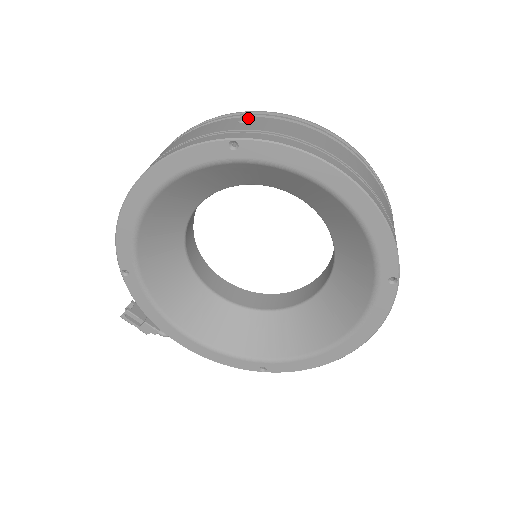
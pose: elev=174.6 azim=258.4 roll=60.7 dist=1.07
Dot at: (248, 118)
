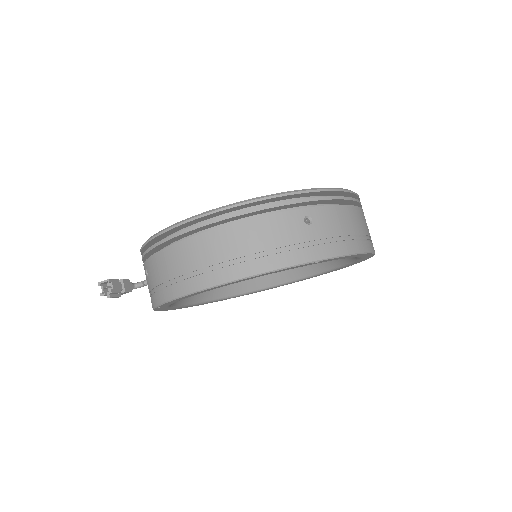
Dot at: (309, 211)
